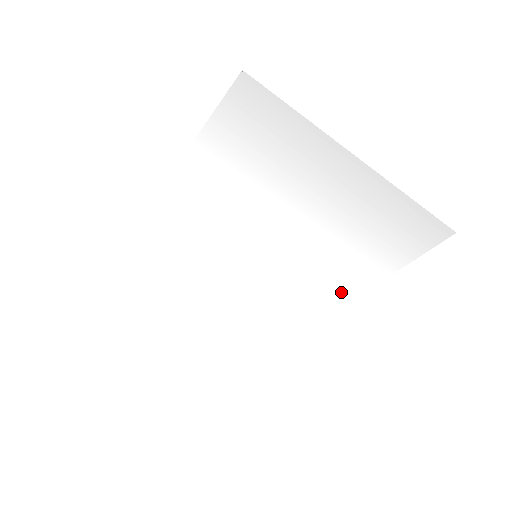
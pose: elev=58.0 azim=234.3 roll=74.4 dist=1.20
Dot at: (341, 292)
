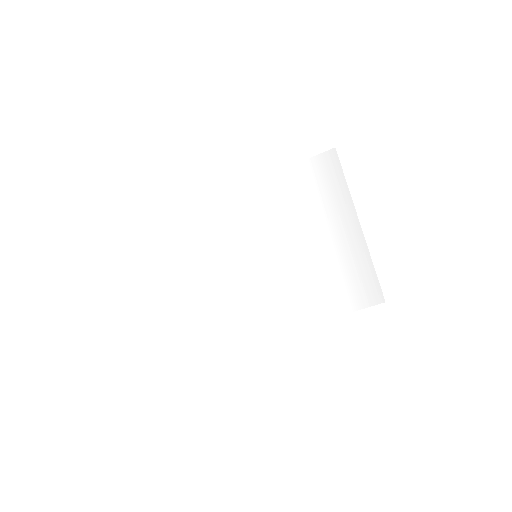
Dot at: (284, 319)
